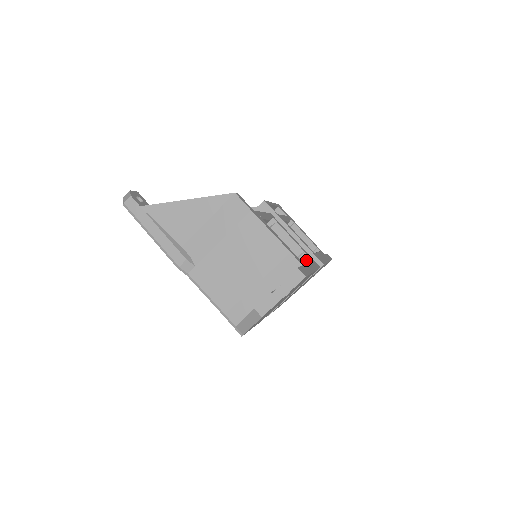
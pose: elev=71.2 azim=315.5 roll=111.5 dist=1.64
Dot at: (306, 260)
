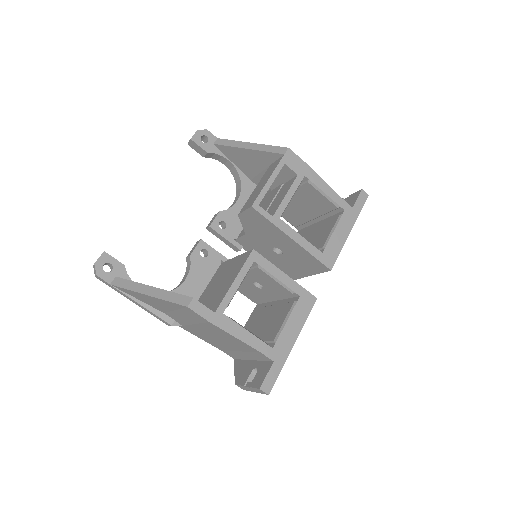
Dot at: (288, 325)
